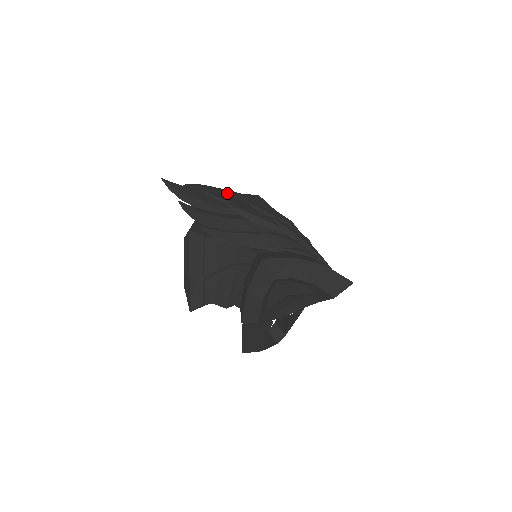
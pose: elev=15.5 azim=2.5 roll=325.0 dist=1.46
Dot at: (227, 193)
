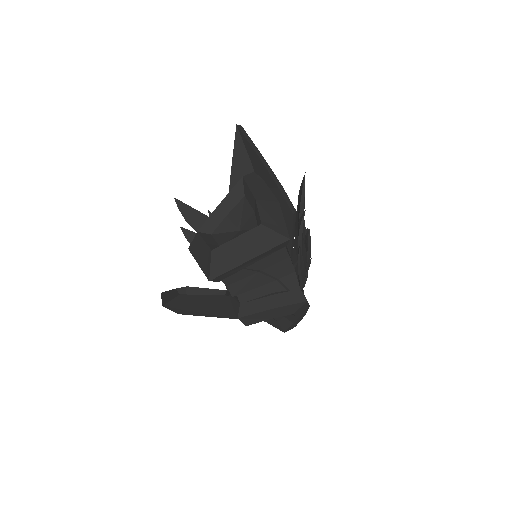
Dot at: occluded
